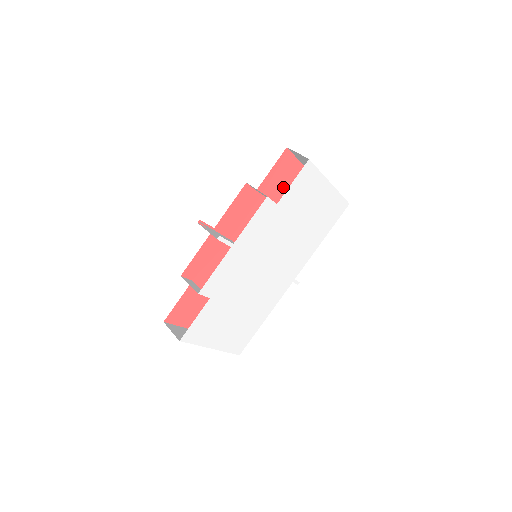
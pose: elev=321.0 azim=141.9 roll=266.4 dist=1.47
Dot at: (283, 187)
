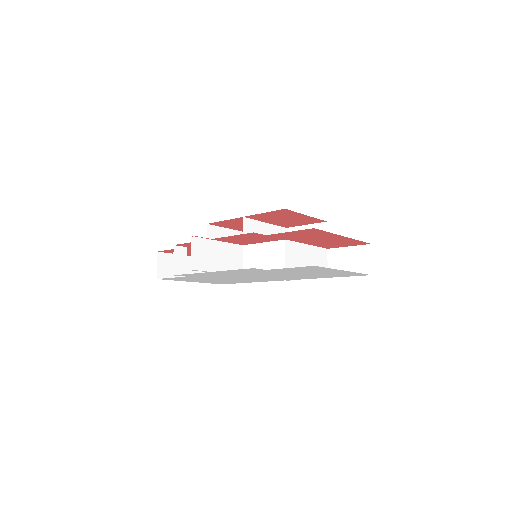
Dot at: (304, 237)
